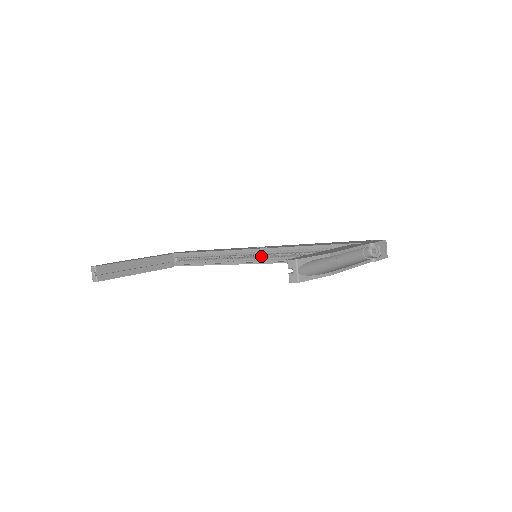
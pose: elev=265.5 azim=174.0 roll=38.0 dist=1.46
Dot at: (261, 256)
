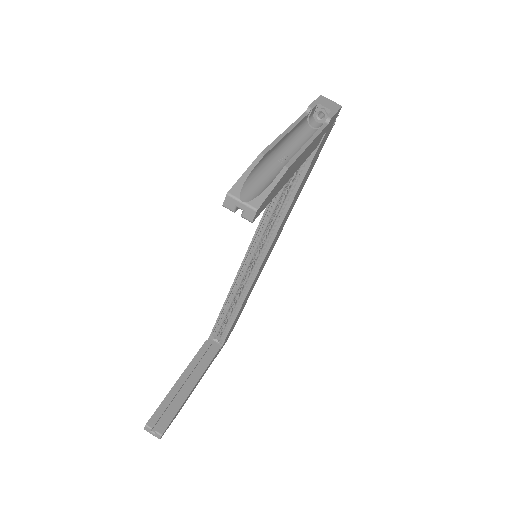
Dot at: (259, 251)
